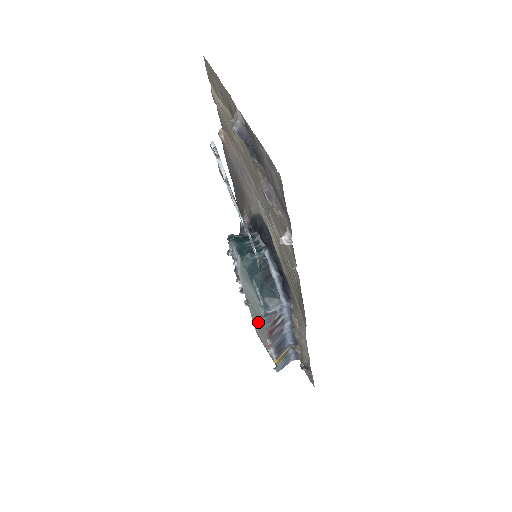
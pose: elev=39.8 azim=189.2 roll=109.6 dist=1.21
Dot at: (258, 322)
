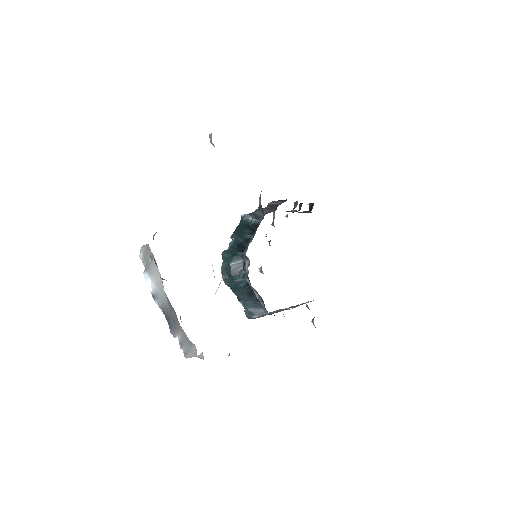
Dot at: occluded
